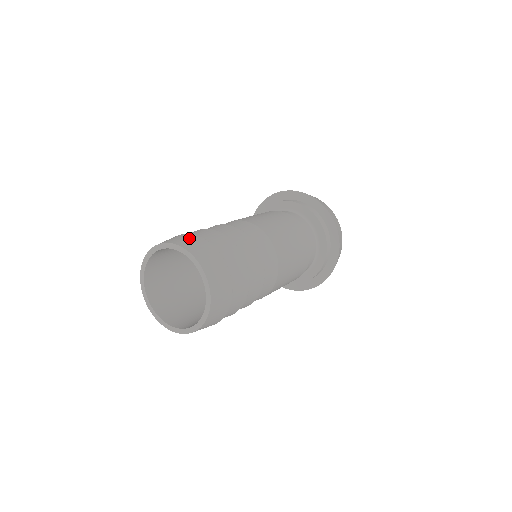
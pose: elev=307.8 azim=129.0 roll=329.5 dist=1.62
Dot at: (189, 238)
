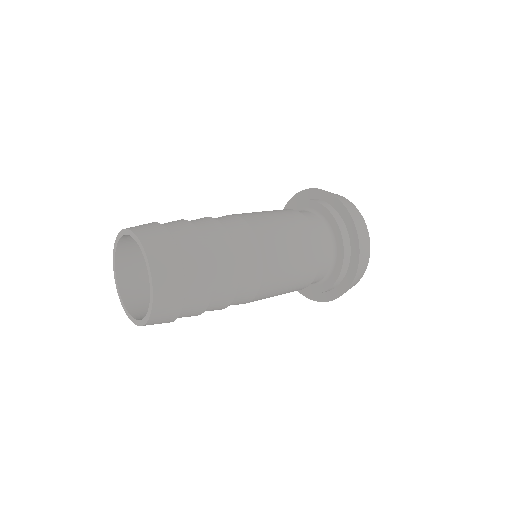
Dot at: (151, 226)
